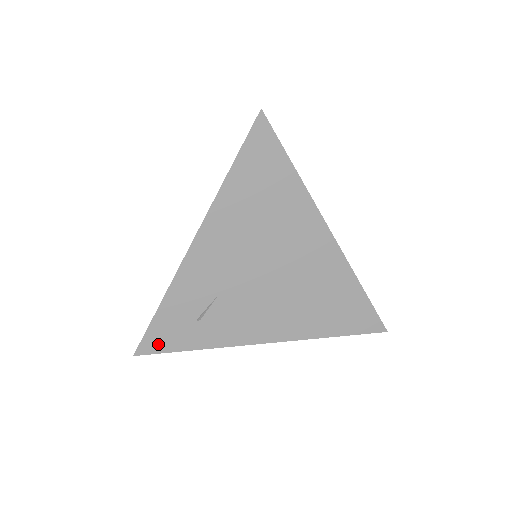
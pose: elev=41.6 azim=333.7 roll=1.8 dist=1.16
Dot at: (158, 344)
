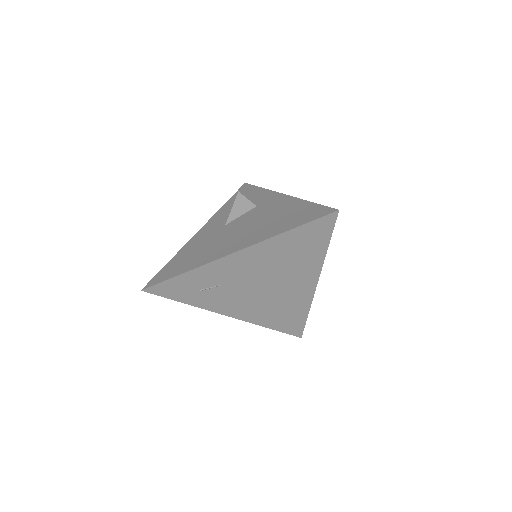
Dot at: (163, 291)
